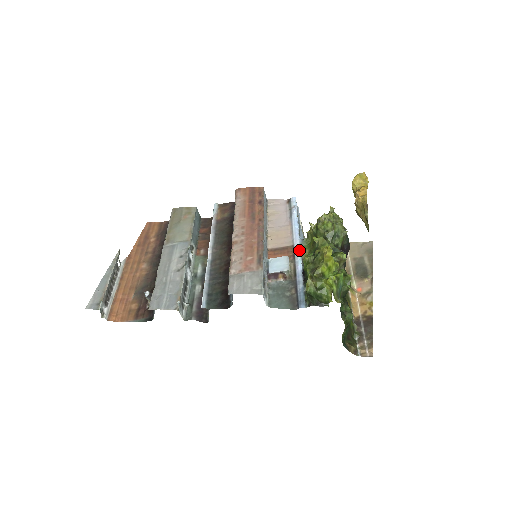
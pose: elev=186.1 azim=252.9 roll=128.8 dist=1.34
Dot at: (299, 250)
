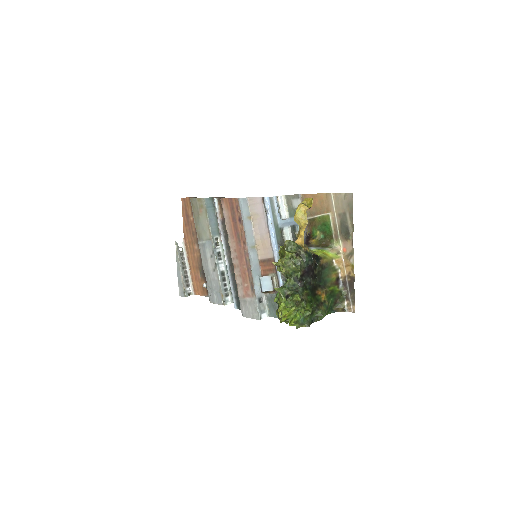
Dot at: occluded
